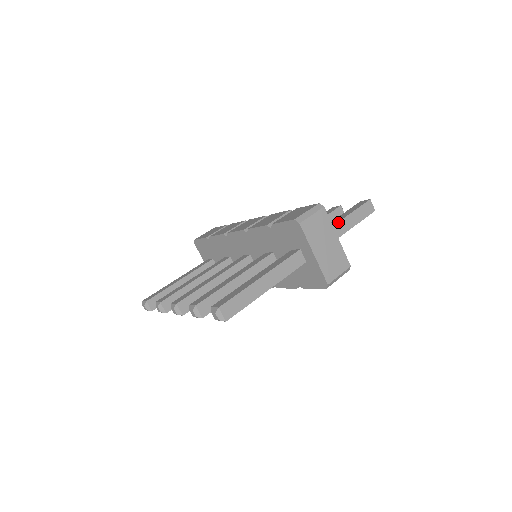
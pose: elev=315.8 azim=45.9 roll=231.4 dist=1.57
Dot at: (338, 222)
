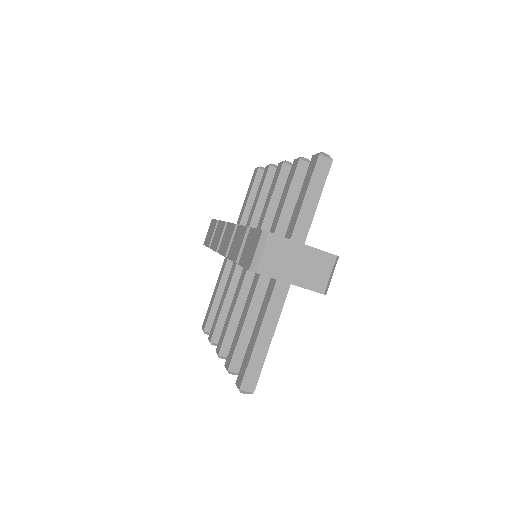
Dot at: (298, 215)
